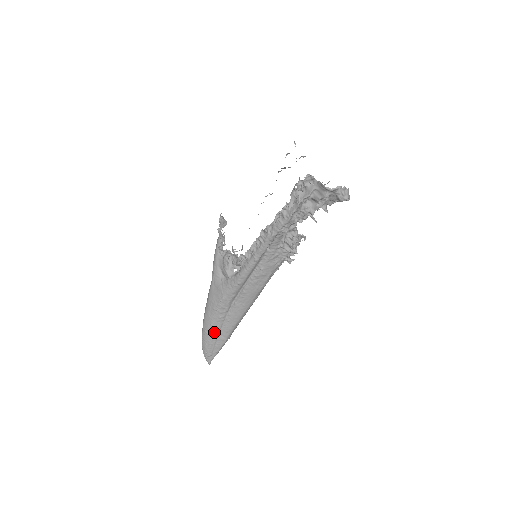
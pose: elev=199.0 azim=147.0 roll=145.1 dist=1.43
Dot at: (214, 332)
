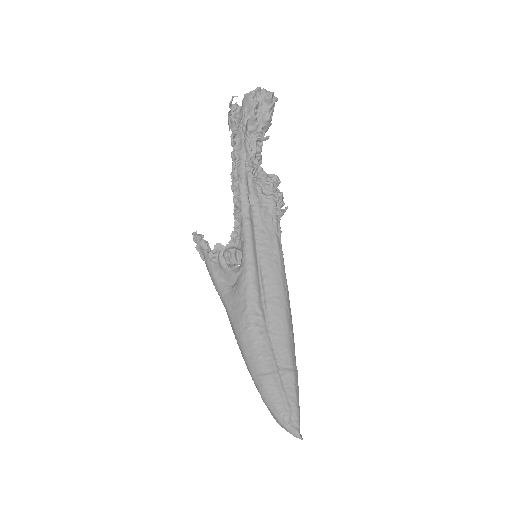
Dot at: (269, 366)
